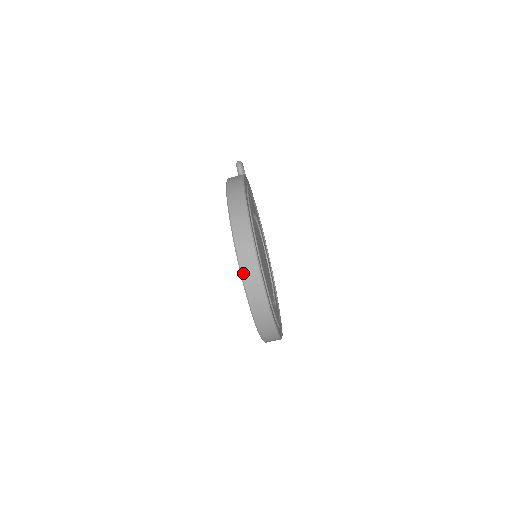
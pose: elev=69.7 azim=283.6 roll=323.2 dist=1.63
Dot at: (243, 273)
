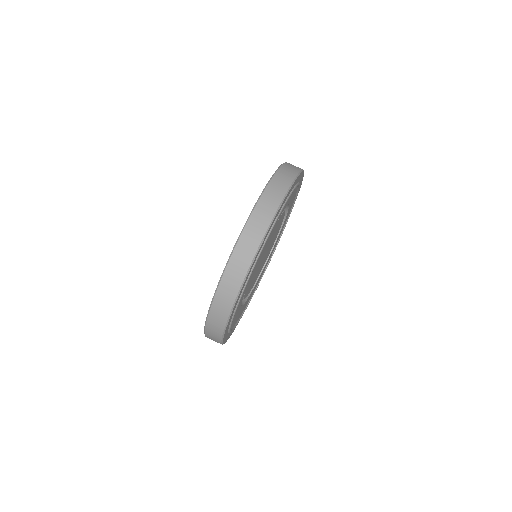
Dot at: occluded
